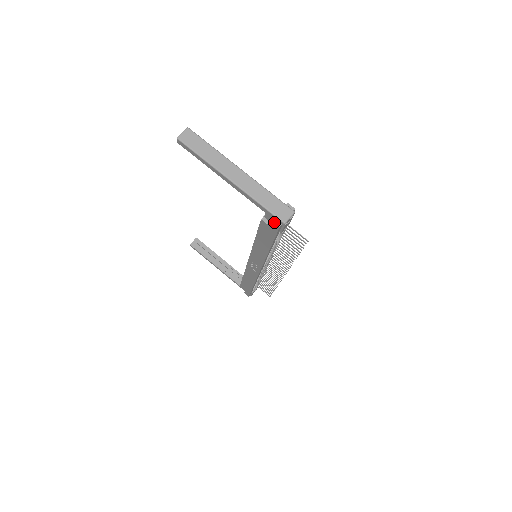
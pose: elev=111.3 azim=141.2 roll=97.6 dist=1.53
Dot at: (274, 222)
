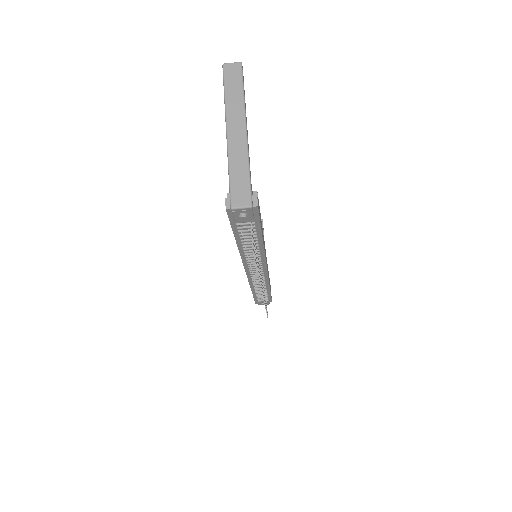
Dot at: (226, 200)
